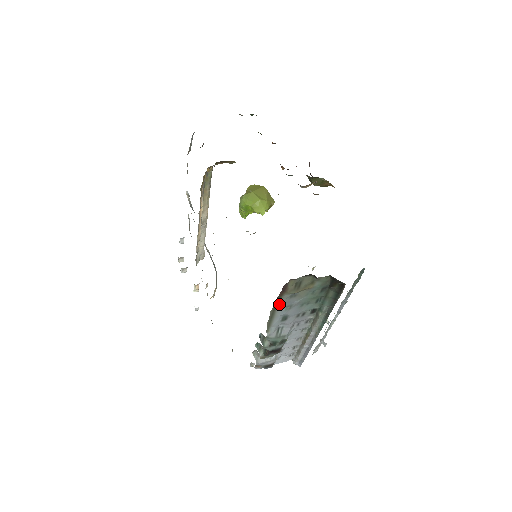
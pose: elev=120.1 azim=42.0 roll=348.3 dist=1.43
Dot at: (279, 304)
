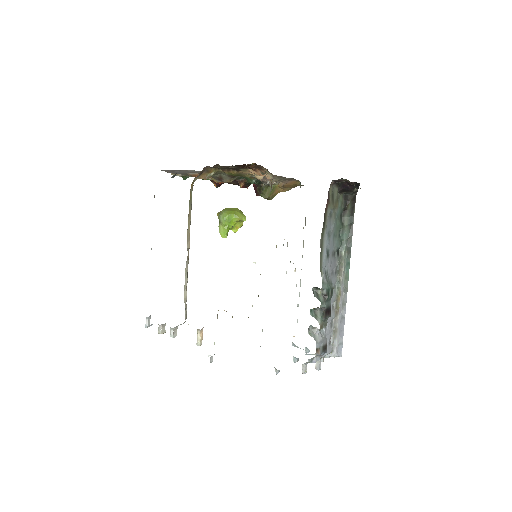
Dot at: (325, 224)
